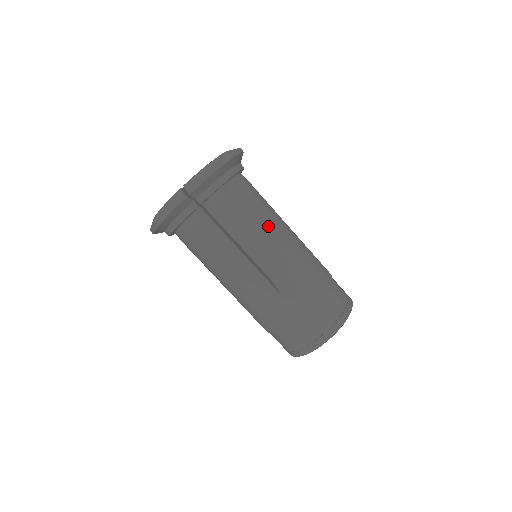
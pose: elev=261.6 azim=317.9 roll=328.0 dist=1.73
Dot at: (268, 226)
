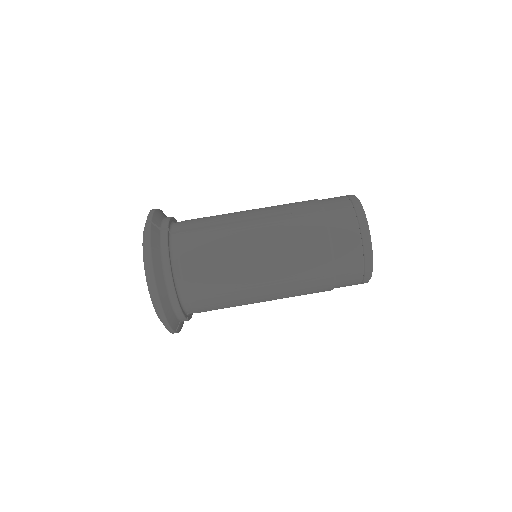
Dot at: occluded
